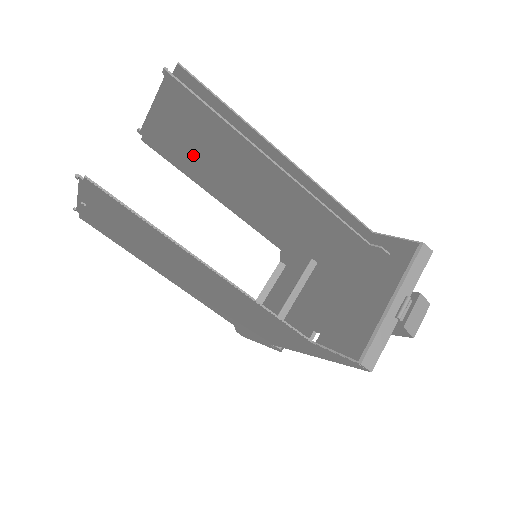
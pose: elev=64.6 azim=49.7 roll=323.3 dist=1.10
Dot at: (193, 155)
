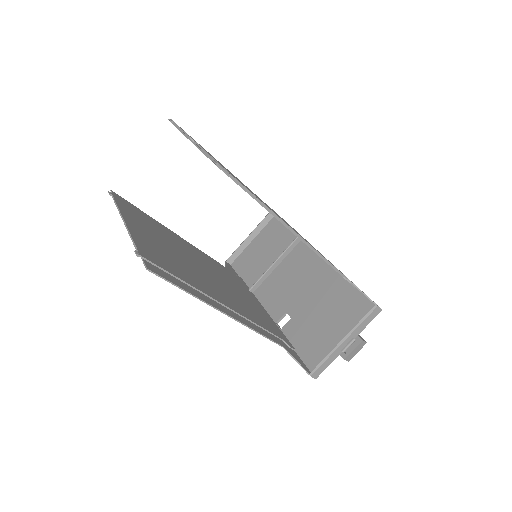
Dot at: occluded
